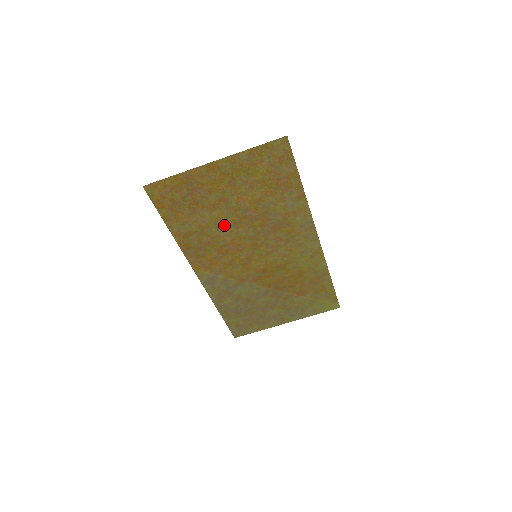
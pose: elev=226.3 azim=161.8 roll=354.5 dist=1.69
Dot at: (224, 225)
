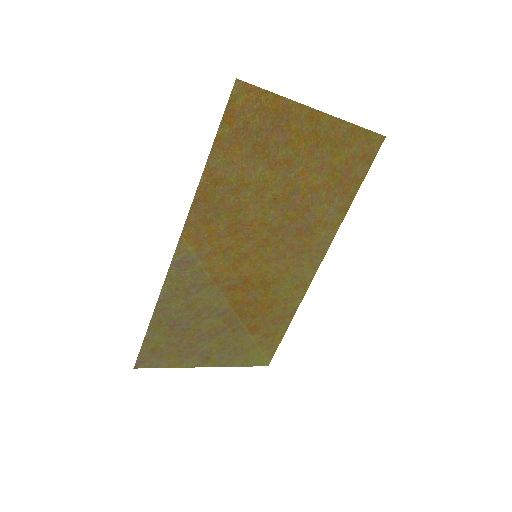
Dot at: (263, 195)
